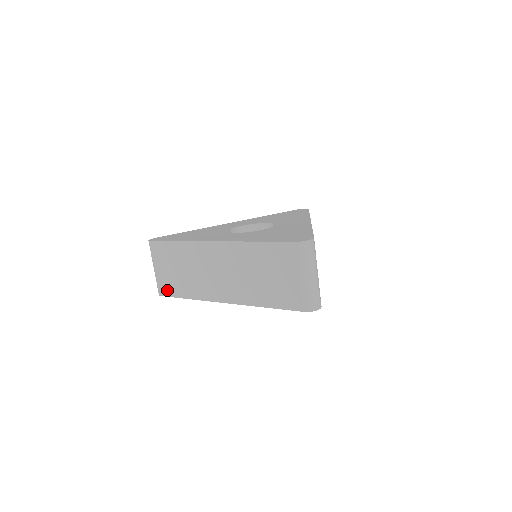
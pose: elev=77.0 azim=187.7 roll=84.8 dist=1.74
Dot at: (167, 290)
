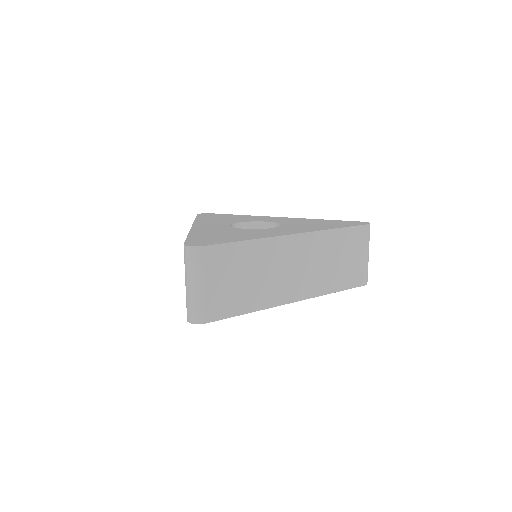
Dot at: occluded
